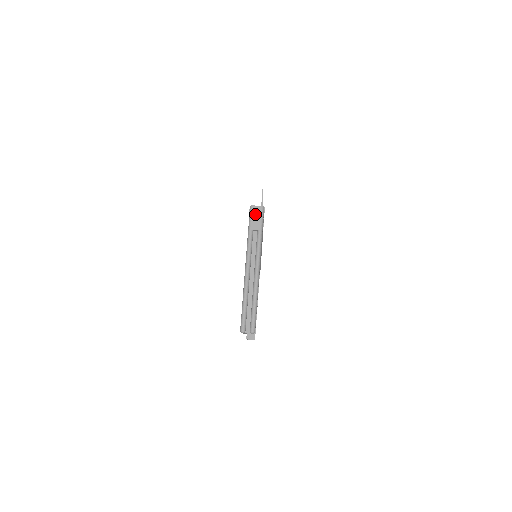
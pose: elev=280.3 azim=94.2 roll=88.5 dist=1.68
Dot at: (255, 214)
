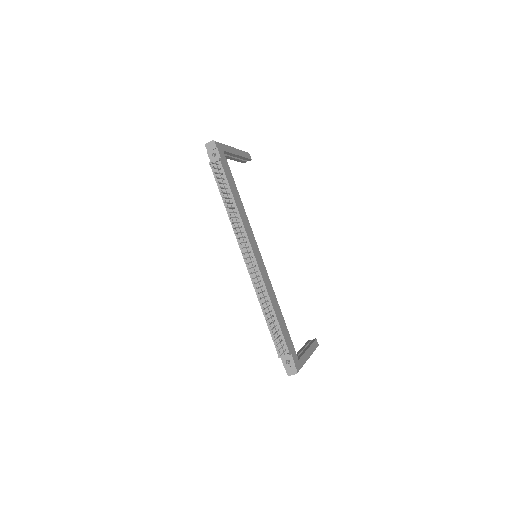
Dot at: occluded
